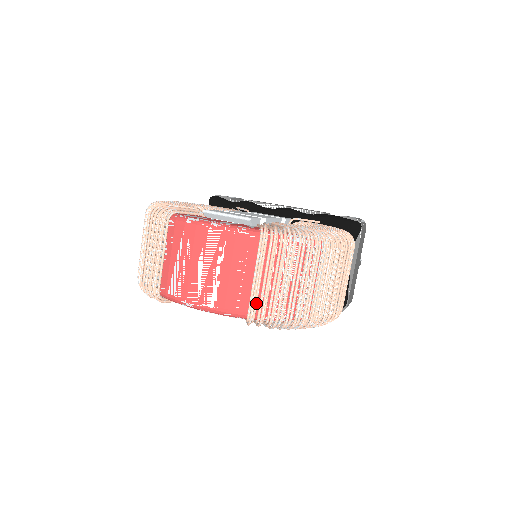
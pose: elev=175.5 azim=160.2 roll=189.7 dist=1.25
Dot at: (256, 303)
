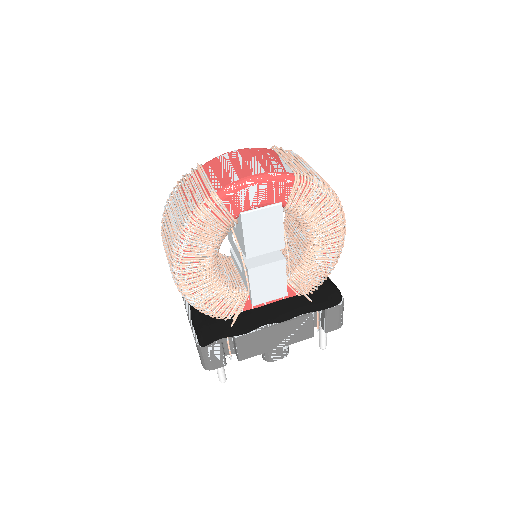
Dot at: (294, 168)
